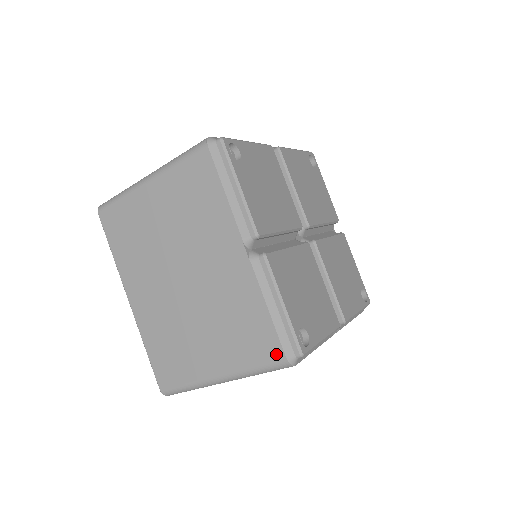
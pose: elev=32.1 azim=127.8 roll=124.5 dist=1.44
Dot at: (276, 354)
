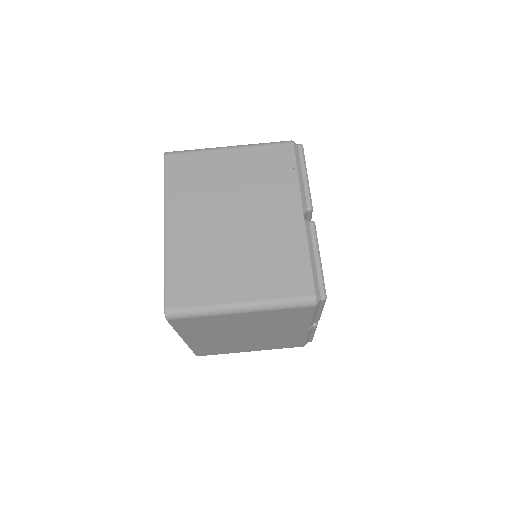
Dot at: (307, 290)
